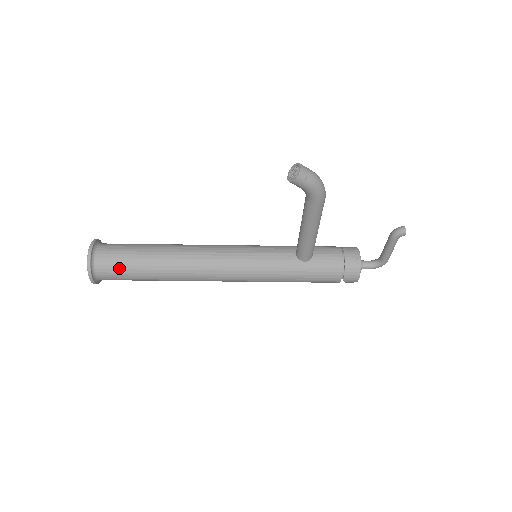
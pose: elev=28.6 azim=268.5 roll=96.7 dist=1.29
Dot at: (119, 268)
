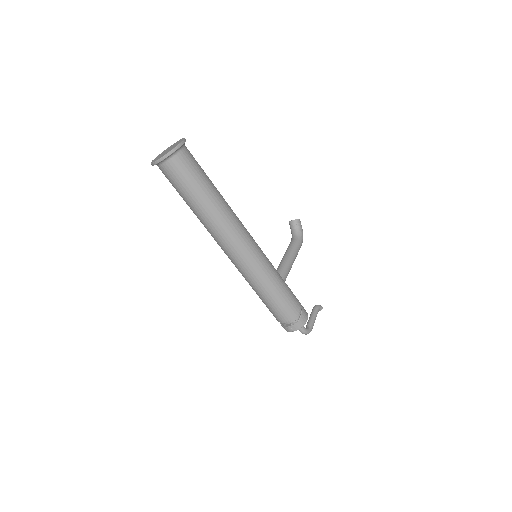
Dot at: occluded
